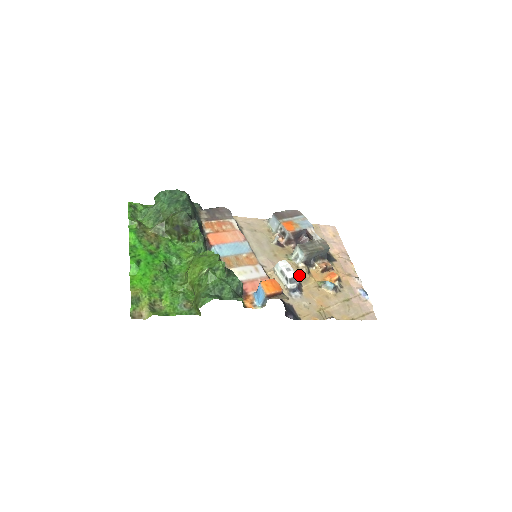
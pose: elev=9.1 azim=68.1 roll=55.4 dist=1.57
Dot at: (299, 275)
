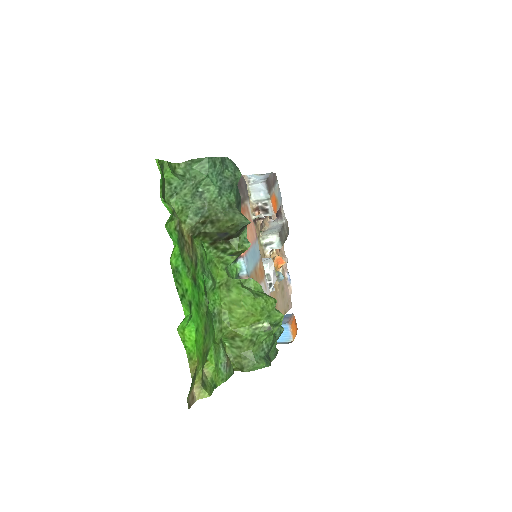
Dot at: occluded
